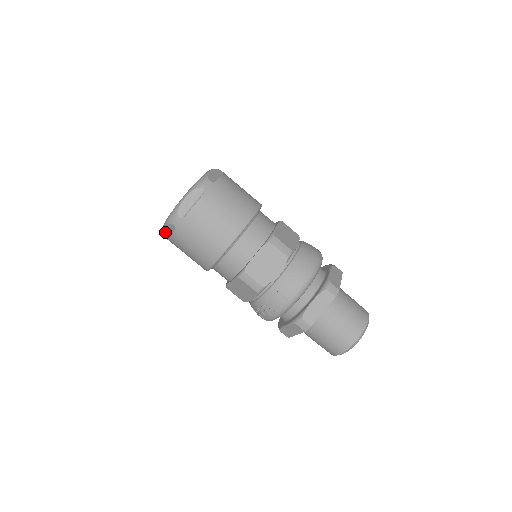
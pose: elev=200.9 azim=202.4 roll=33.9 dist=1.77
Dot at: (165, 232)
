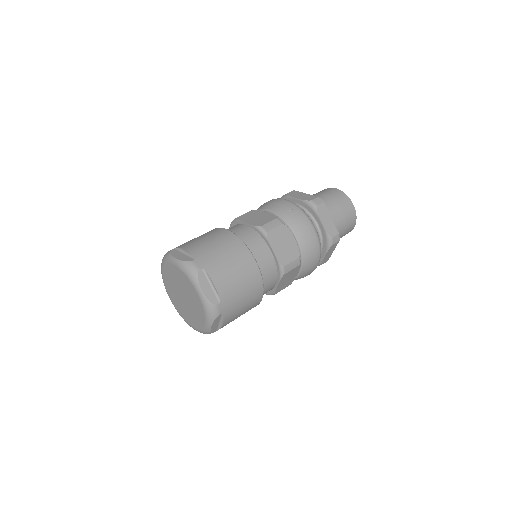
Dot at: occluded
